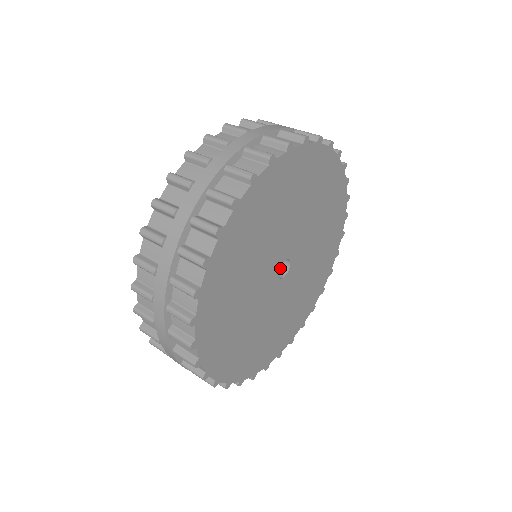
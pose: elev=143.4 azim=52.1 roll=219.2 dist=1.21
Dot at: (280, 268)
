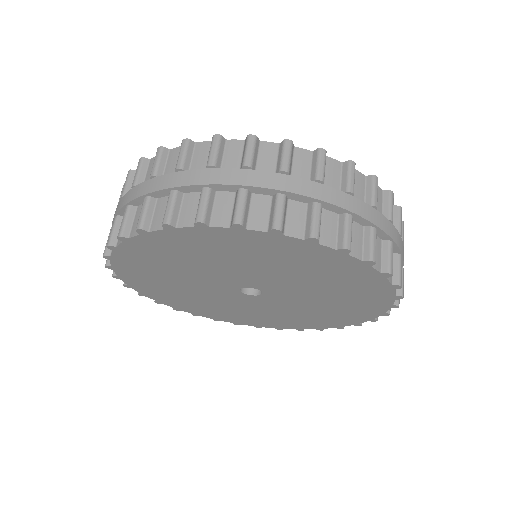
Dot at: occluded
